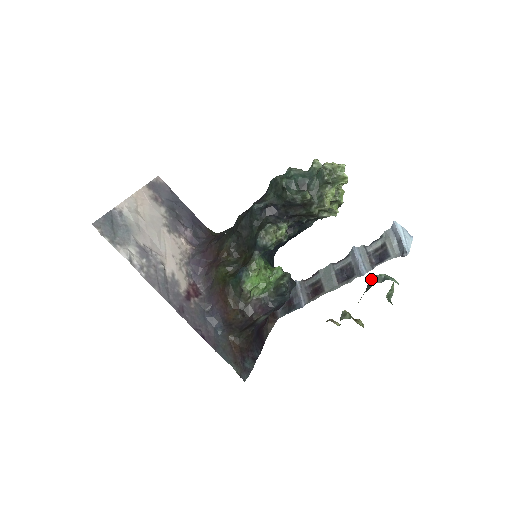
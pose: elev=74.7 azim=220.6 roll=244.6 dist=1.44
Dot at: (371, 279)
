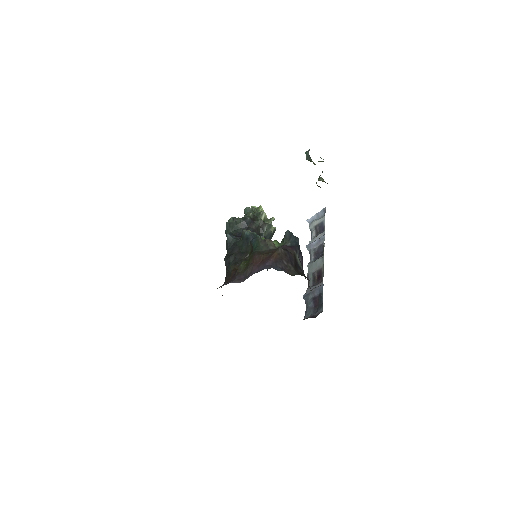
Dot at: (306, 157)
